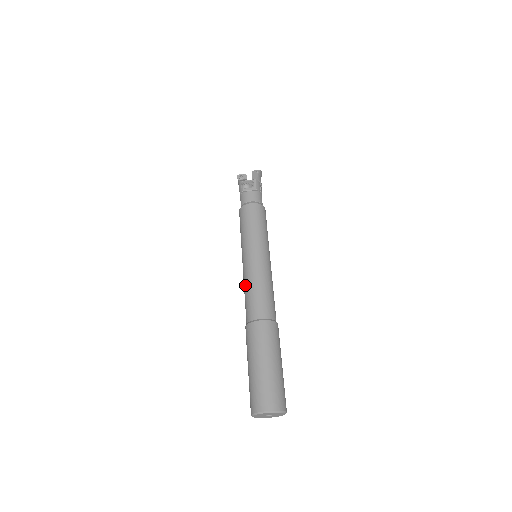
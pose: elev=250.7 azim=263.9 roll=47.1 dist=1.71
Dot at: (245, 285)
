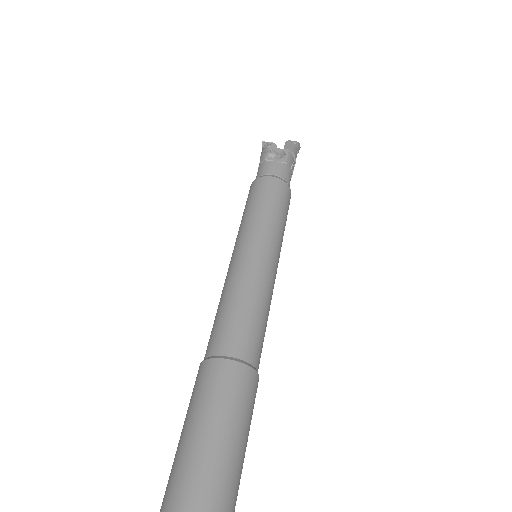
Dot at: (223, 293)
